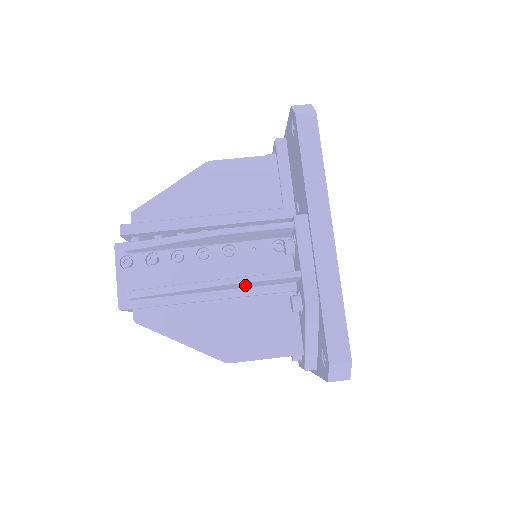
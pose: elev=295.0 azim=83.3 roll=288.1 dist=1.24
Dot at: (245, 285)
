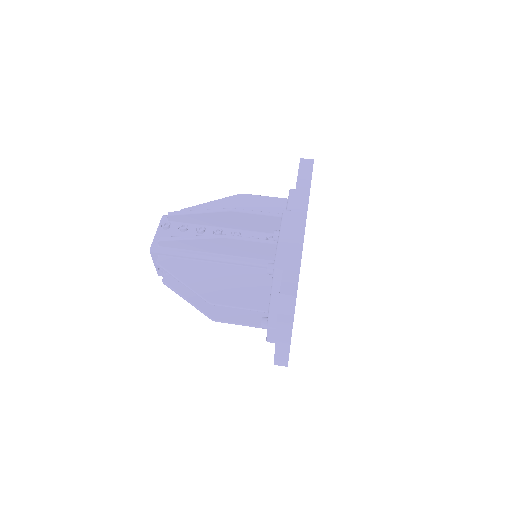
Dot at: (239, 248)
